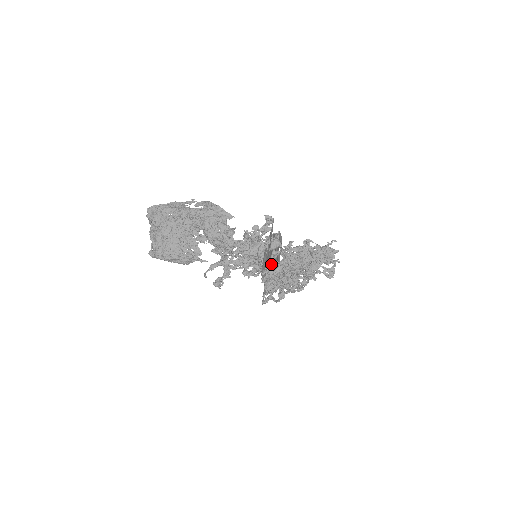
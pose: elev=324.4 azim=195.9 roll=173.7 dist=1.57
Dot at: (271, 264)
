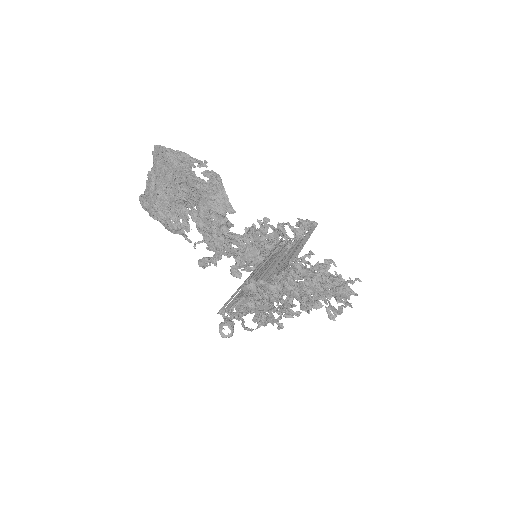
Dot at: (247, 294)
